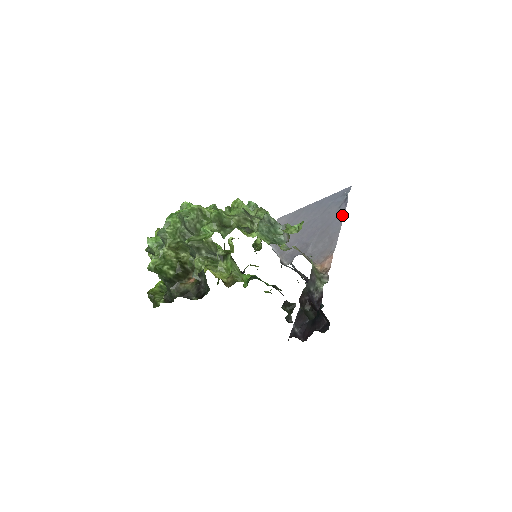
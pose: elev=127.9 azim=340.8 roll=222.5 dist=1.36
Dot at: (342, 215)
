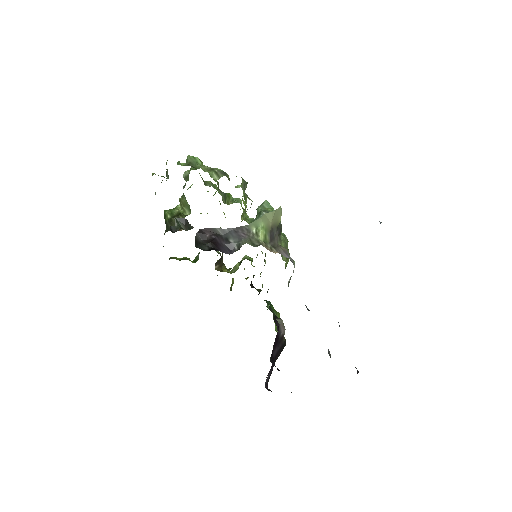
Dot at: occluded
